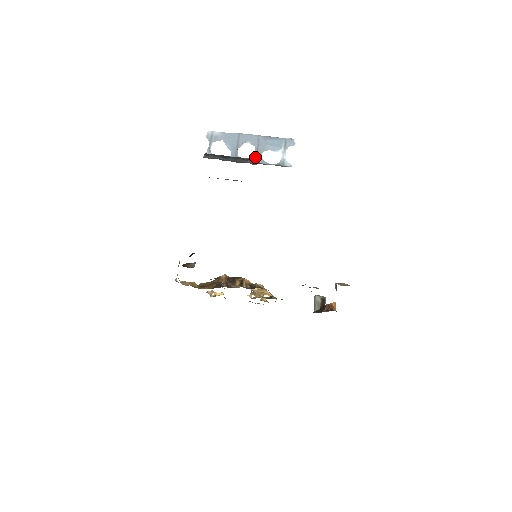
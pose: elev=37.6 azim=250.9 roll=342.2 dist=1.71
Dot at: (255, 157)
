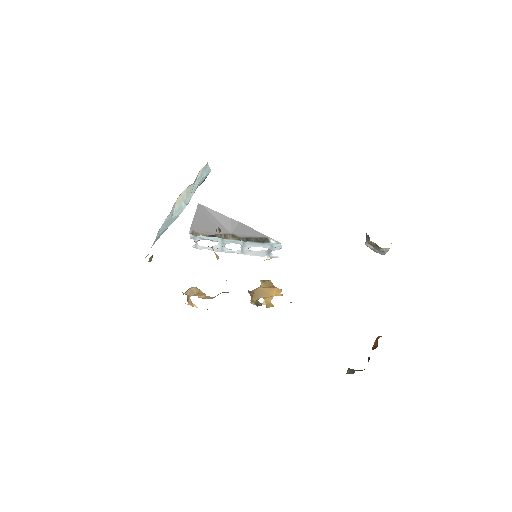
Dot at: (242, 246)
